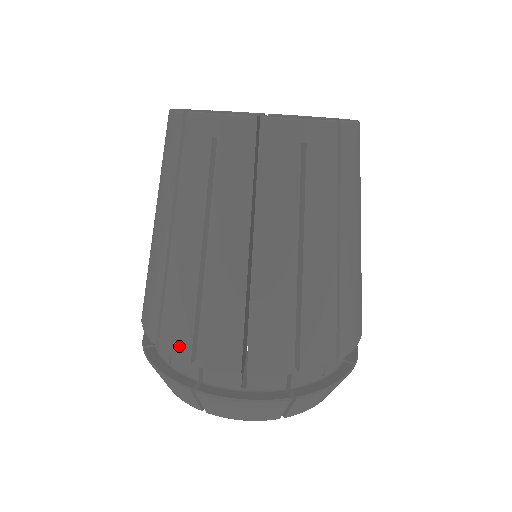
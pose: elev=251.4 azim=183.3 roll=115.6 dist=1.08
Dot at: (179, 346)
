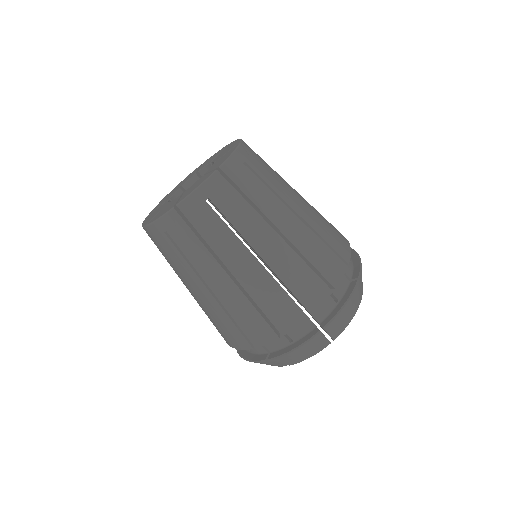
Dot at: occluded
